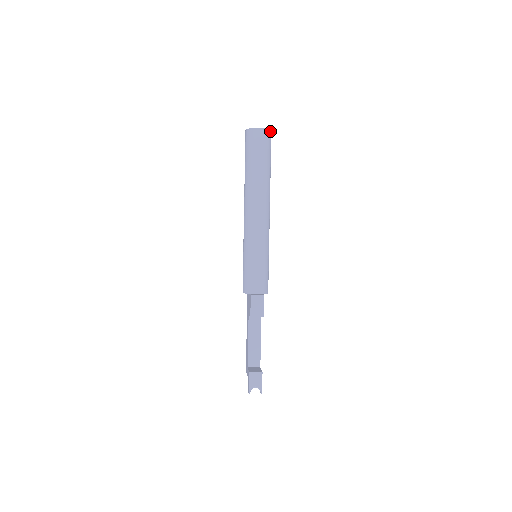
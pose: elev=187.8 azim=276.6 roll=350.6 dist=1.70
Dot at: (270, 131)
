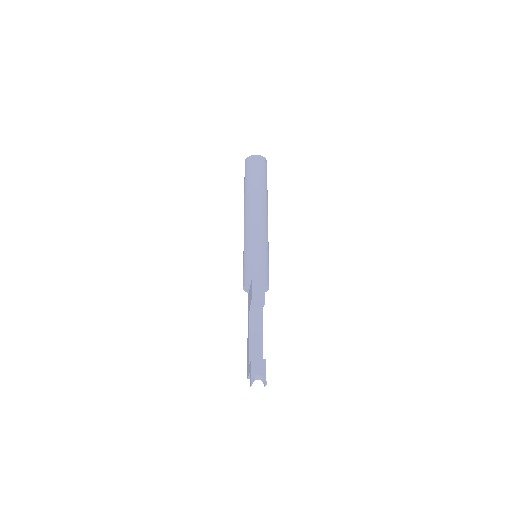
Dot at: (266, 160)
